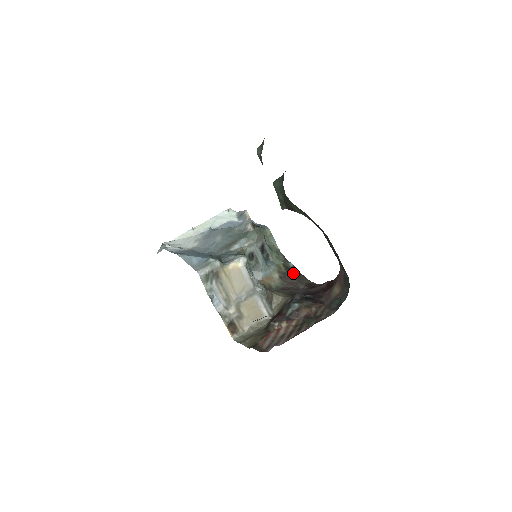
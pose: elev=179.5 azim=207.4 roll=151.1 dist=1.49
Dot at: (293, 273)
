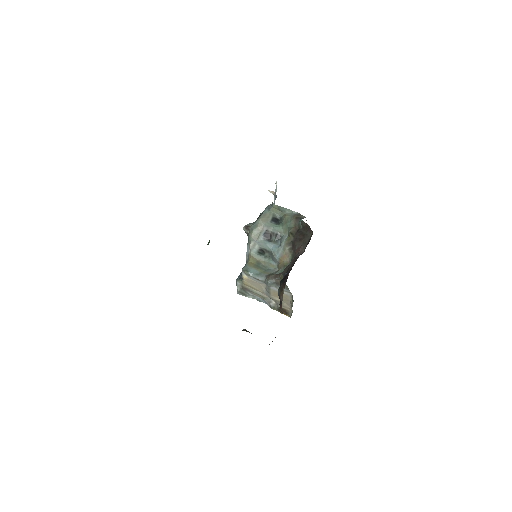
Dot at: (301, 234)
